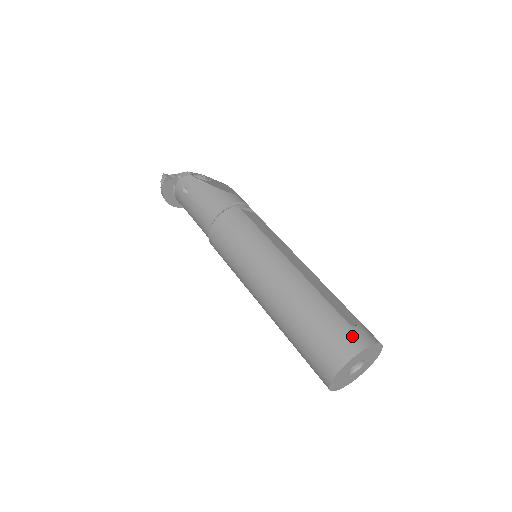
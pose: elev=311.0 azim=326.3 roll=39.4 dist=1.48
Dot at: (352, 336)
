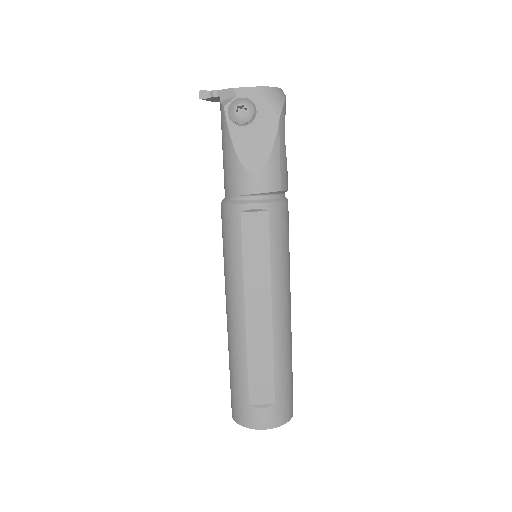
Dot at: (243, 412)
